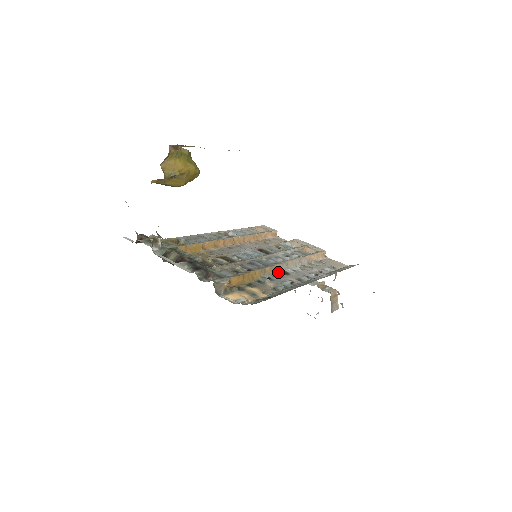
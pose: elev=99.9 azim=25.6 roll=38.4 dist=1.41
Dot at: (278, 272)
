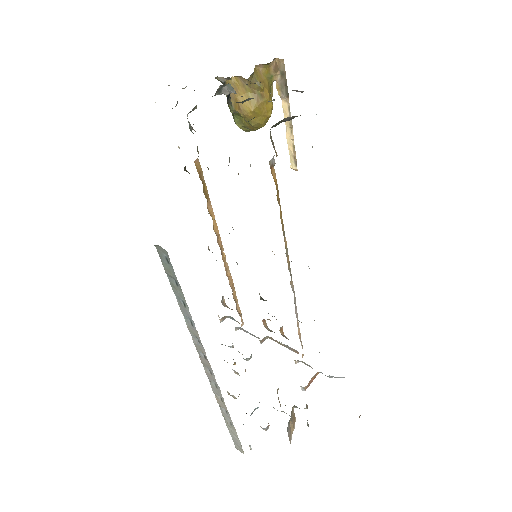
Dot at: (288, 263)
